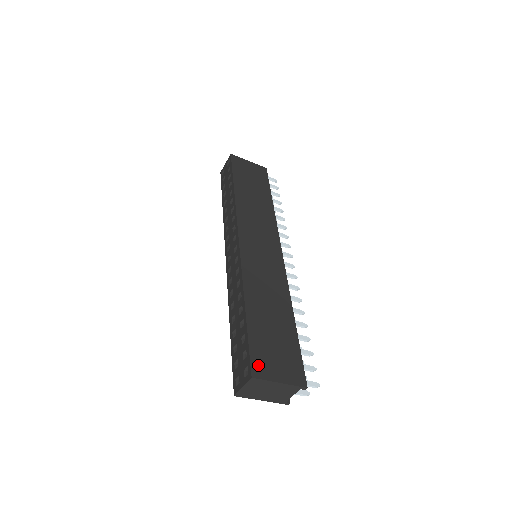
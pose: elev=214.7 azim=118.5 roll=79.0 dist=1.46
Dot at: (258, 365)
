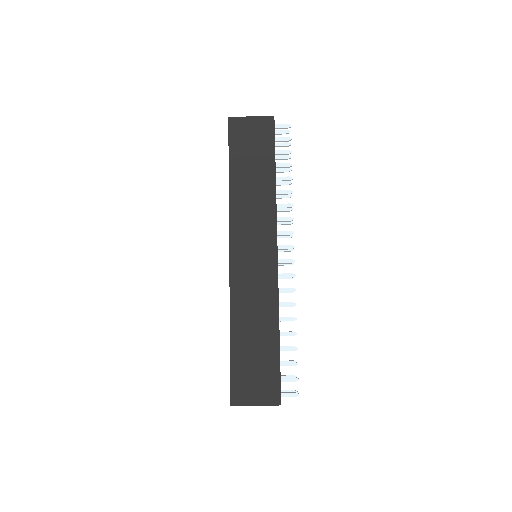
Dot at: (237, 393)
